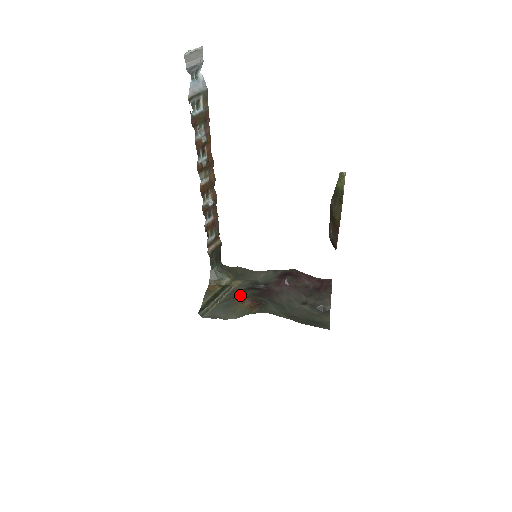
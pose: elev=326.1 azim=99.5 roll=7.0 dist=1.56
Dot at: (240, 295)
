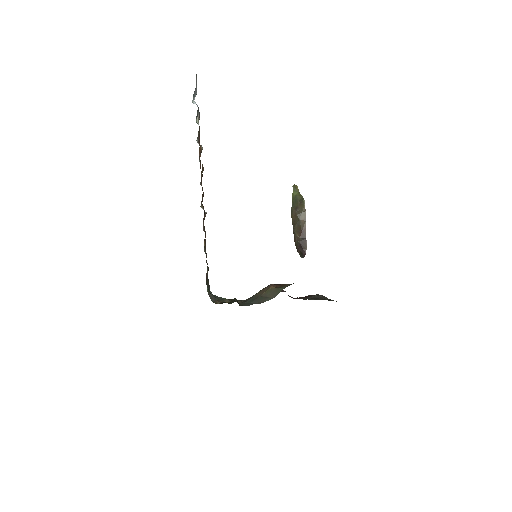
Dot at: occluded
